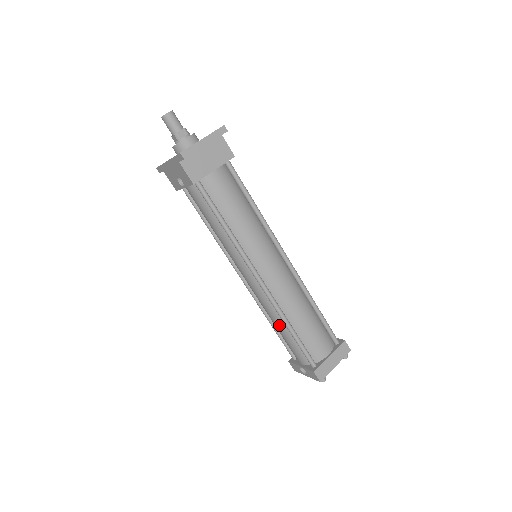
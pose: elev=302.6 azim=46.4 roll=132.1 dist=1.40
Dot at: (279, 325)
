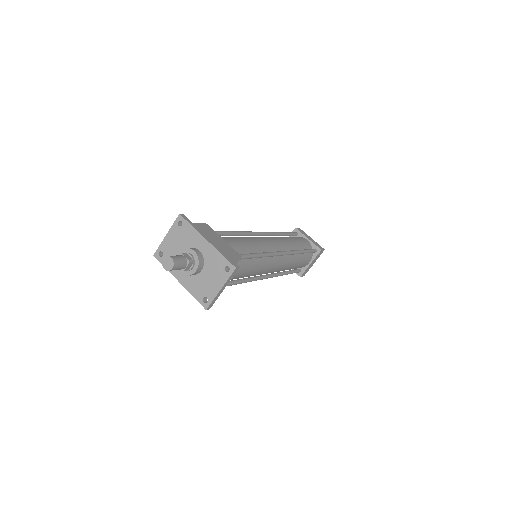
Dot at: occluded
